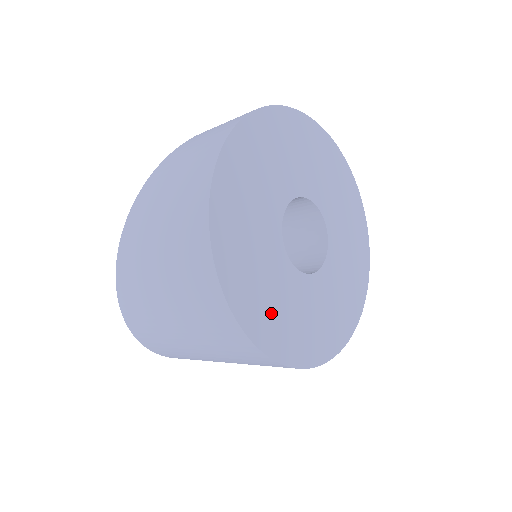
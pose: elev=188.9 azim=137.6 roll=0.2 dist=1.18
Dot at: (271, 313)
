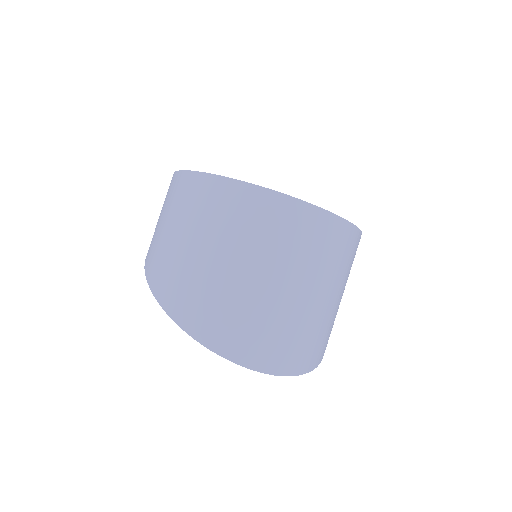
Dot at: occluded
